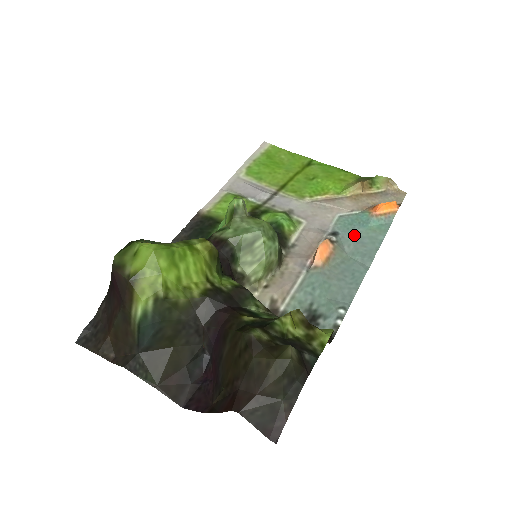
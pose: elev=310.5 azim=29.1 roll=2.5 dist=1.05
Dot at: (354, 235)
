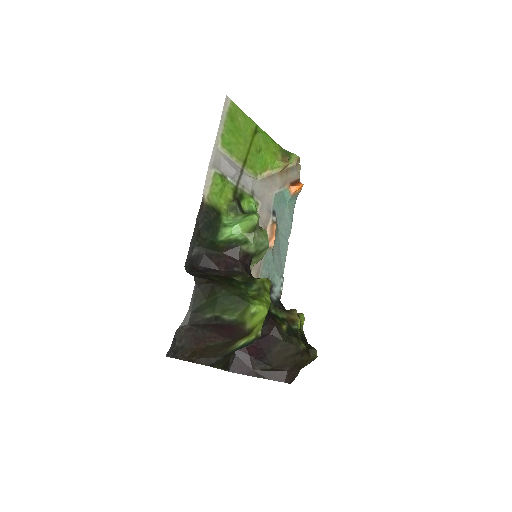
Dot at: (282, 212)
